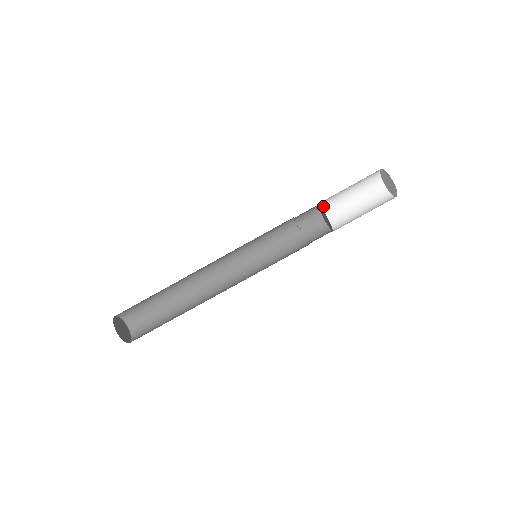
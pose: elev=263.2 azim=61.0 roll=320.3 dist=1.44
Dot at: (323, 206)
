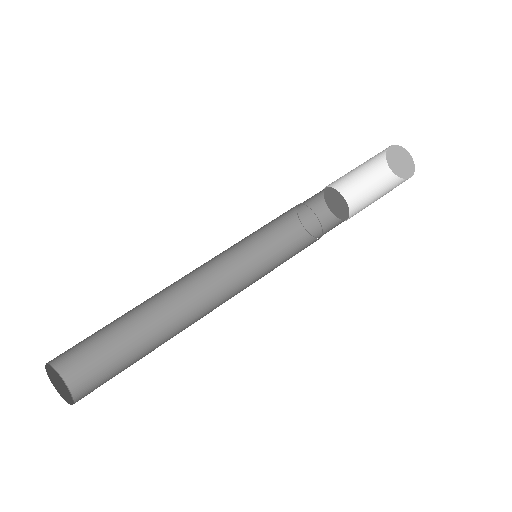
Dot at: occluded
